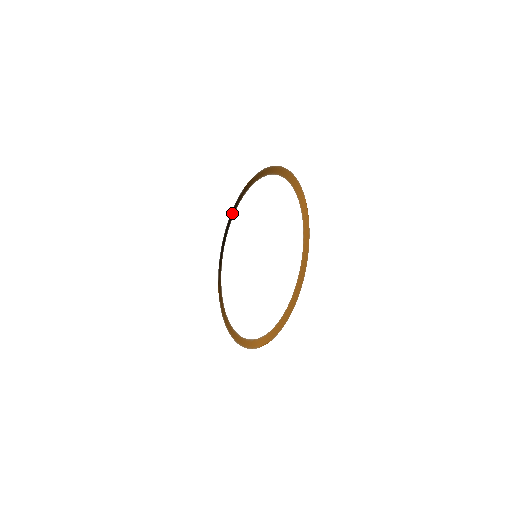
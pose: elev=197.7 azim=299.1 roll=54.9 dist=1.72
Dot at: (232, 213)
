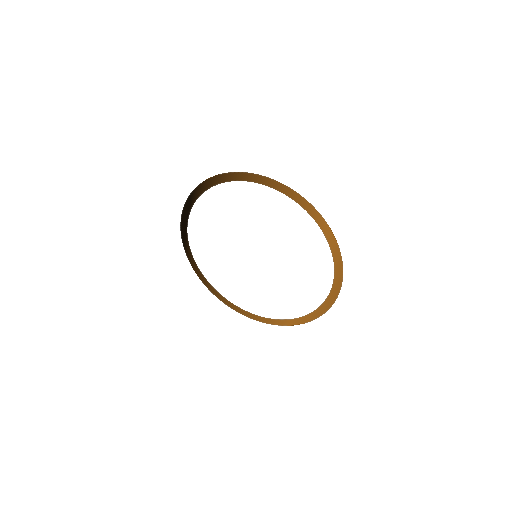
Dot at: (189, 203)
